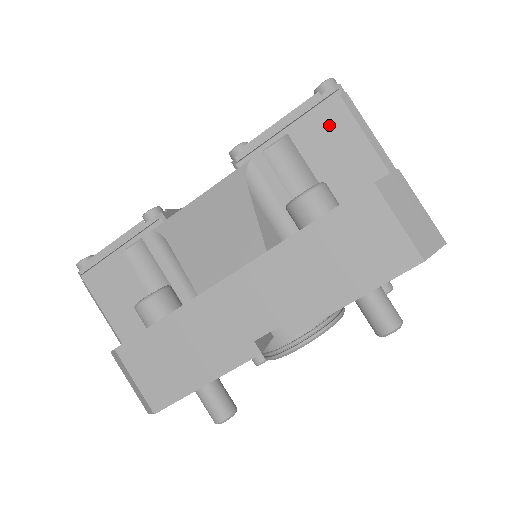
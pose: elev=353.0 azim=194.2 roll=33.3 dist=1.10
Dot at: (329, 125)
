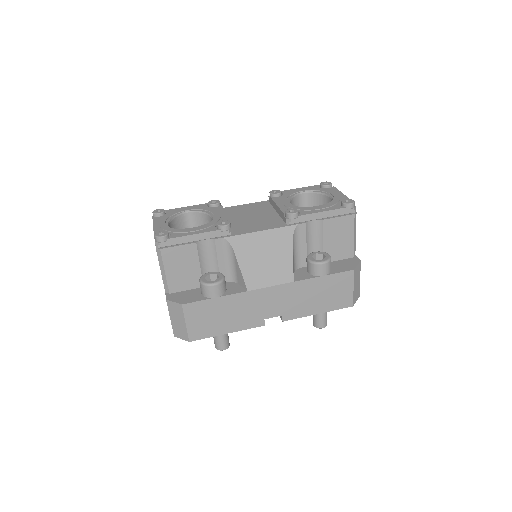
Dot at: (342, 225)
